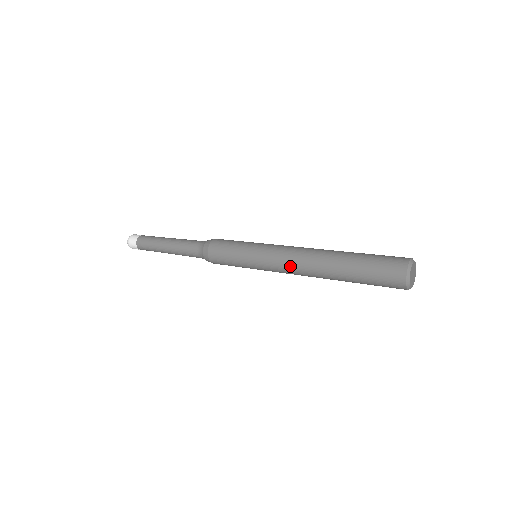
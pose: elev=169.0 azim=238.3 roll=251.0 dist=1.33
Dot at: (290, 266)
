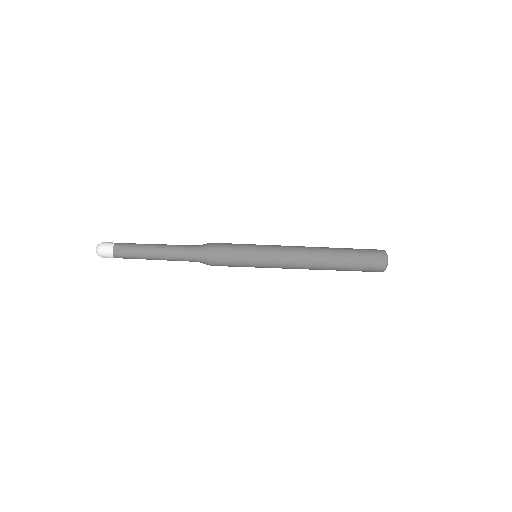
Dot at: (296, 262)
